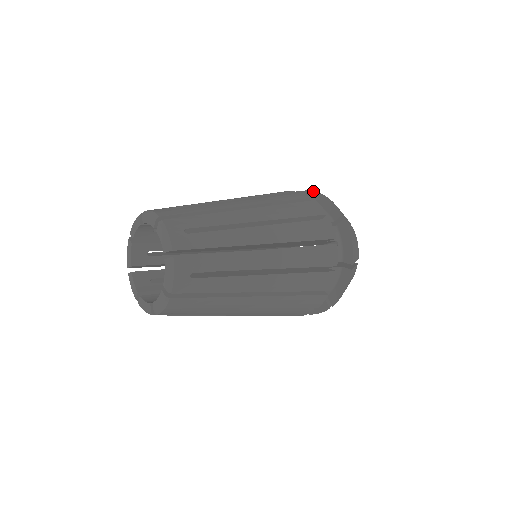
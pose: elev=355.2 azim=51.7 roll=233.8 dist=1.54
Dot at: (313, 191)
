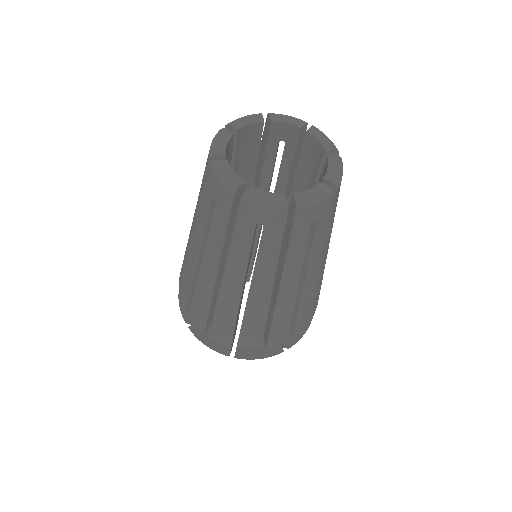
Dot at: occluded
